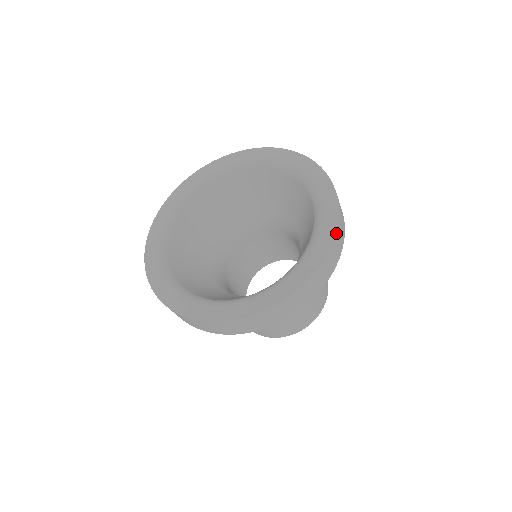
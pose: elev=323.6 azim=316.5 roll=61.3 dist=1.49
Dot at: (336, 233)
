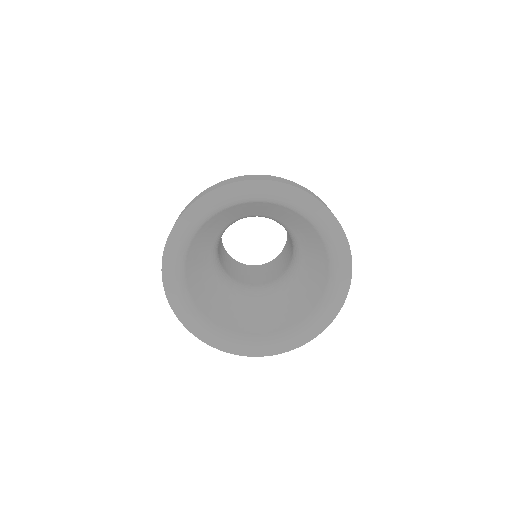
Dot at: (345, 235)
